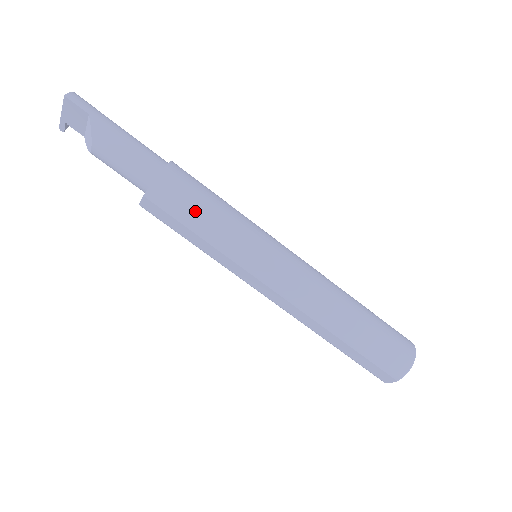
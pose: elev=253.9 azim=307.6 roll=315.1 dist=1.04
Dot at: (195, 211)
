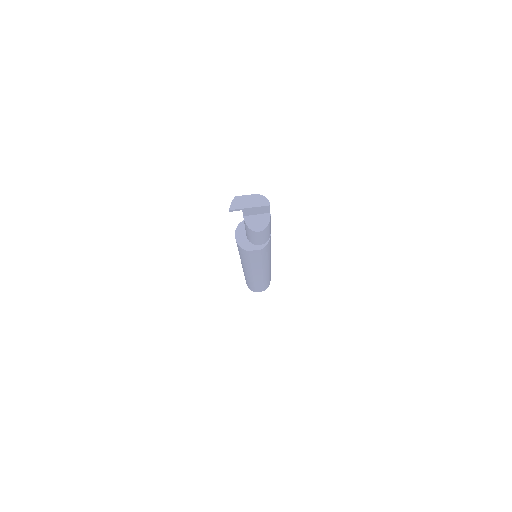
Dot at: (269, 250)
